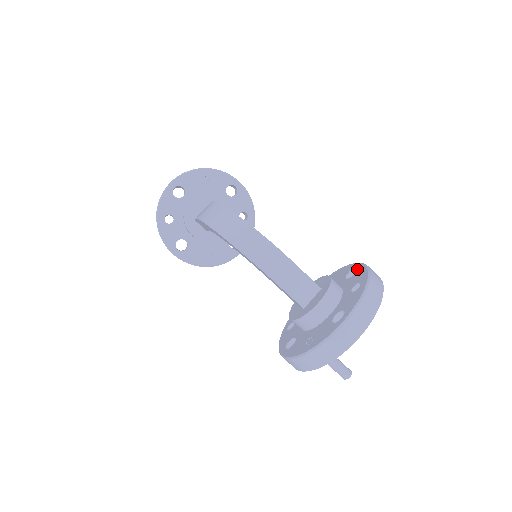
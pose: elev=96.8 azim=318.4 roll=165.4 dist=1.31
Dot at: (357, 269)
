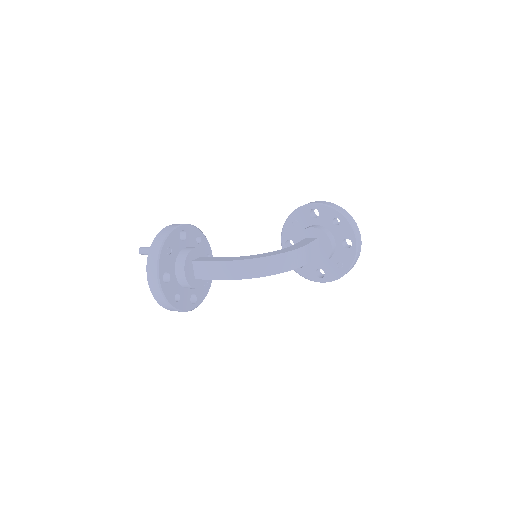
Dot at: (318, 209)
